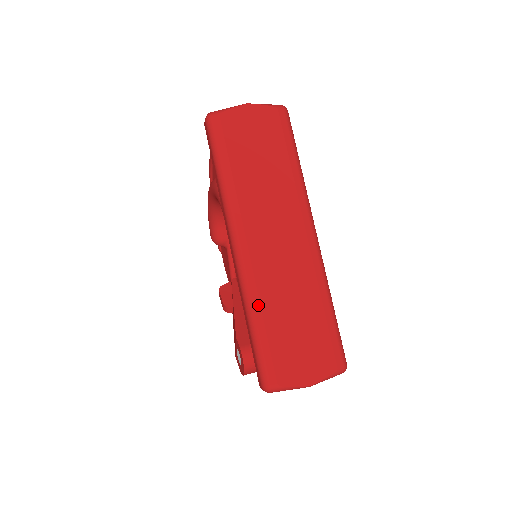
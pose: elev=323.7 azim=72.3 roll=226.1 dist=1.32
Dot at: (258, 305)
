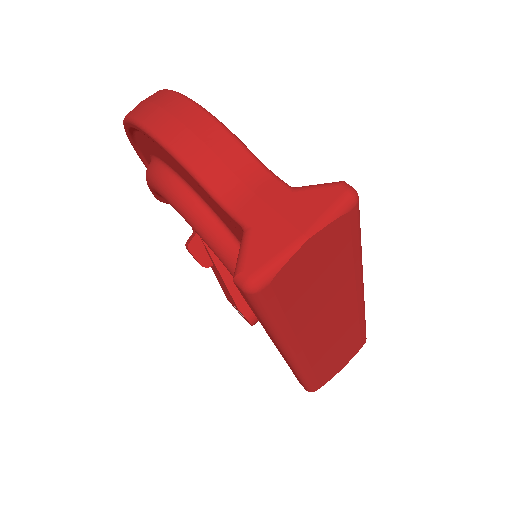
Dot at: (310, 371)
